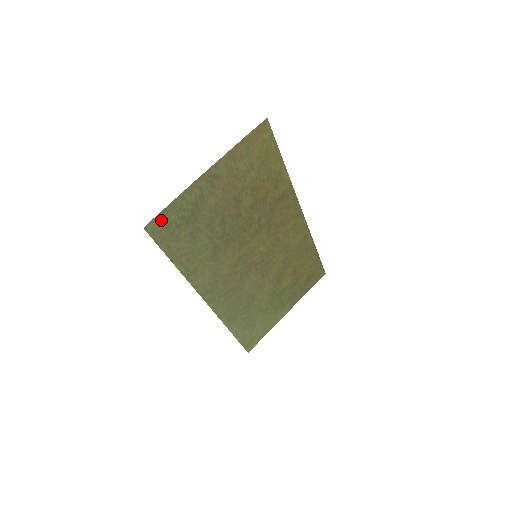
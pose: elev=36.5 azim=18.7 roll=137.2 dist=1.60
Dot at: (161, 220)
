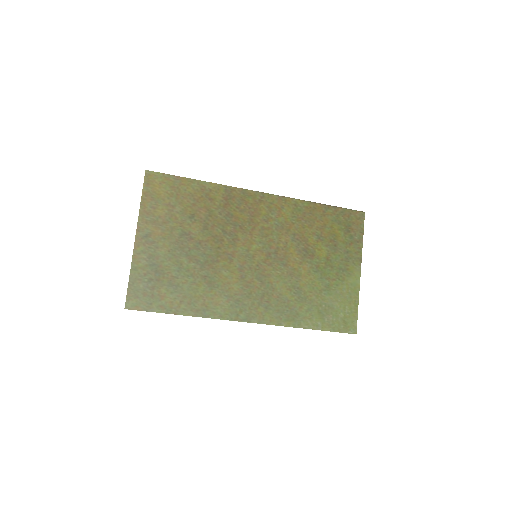
Dot at: (134, 294)
